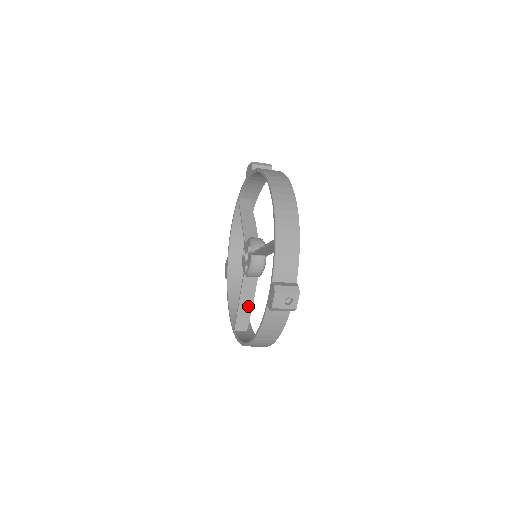
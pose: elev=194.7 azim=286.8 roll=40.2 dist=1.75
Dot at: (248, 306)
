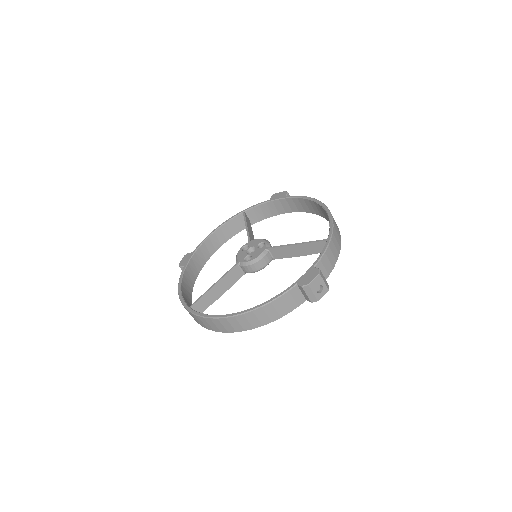
Dot at: (218, 293)
